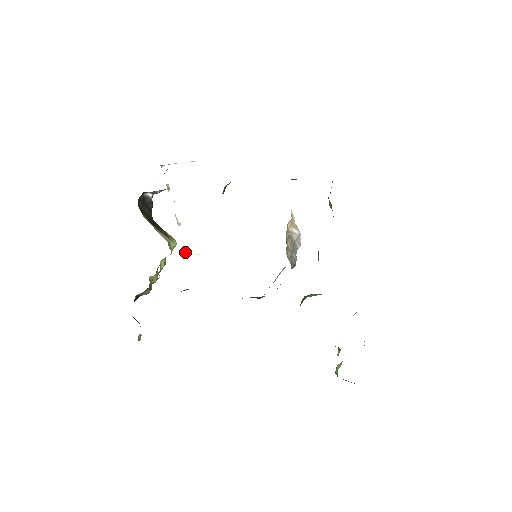
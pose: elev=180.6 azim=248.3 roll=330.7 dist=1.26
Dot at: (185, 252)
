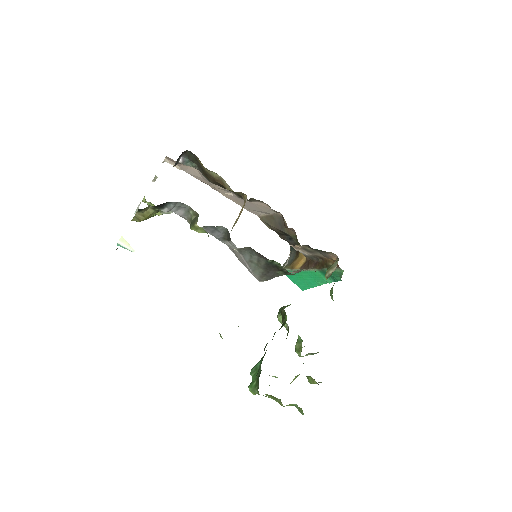
Dot at: (120, 240)
